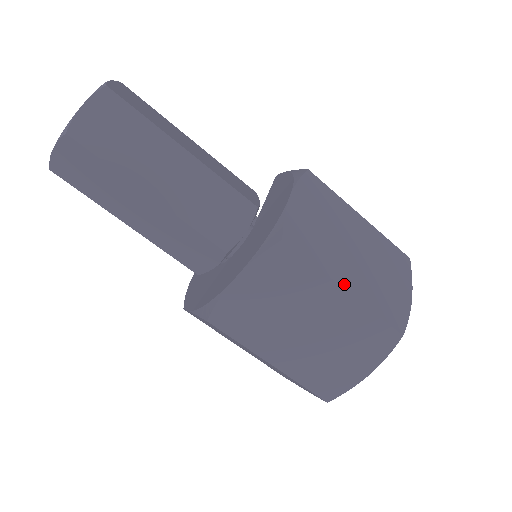
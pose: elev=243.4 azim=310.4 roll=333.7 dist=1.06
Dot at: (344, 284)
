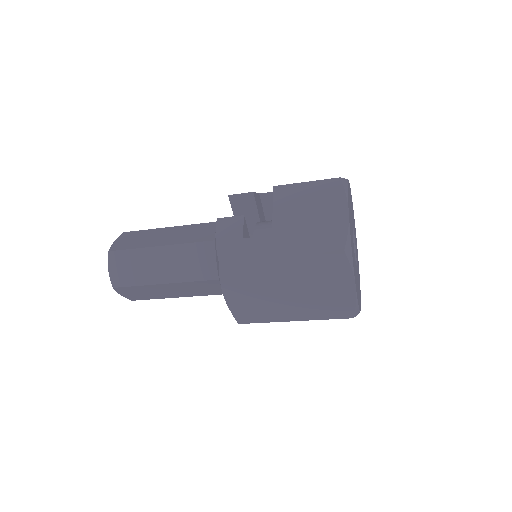
Dot at: (290, 319)
